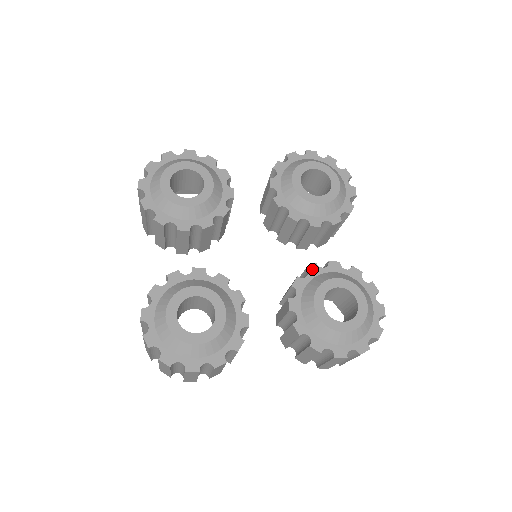
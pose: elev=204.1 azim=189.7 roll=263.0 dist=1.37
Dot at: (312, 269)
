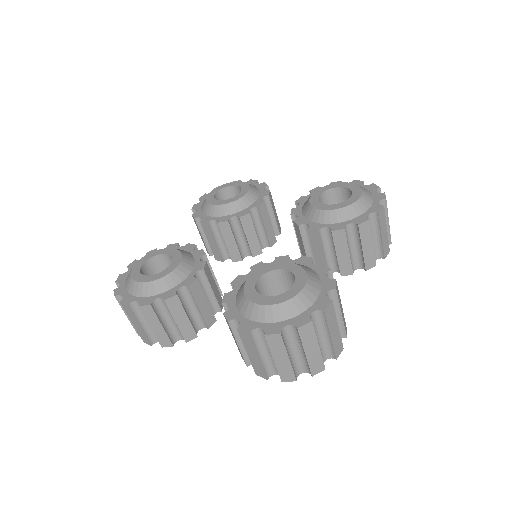
Dot at: (294, 212)
